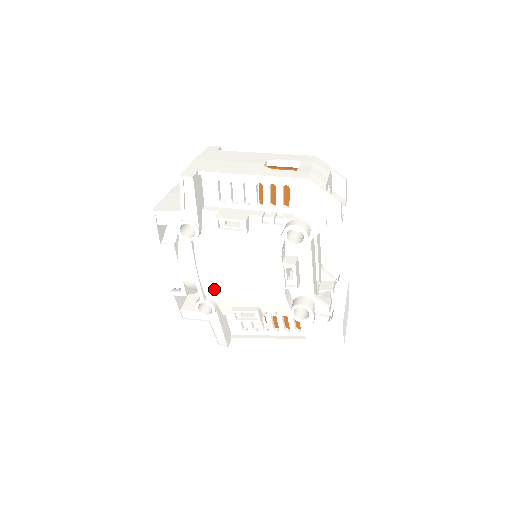
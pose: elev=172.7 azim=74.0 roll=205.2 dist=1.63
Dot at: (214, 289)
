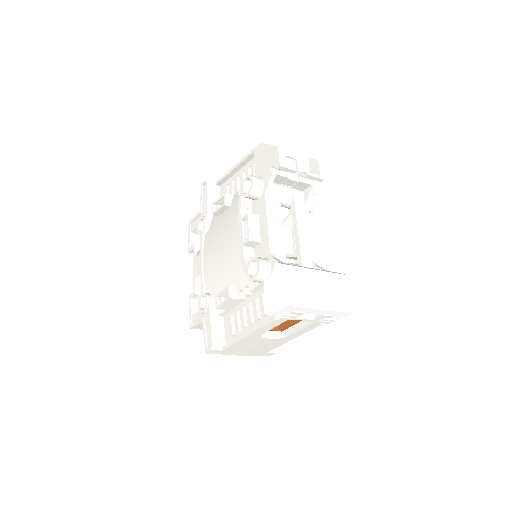
Dot at: (210, 278)
